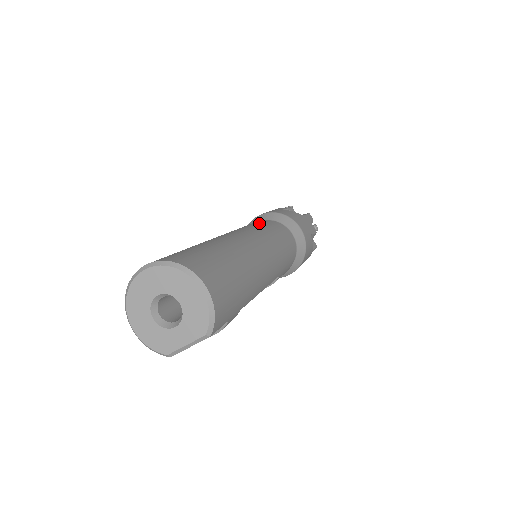
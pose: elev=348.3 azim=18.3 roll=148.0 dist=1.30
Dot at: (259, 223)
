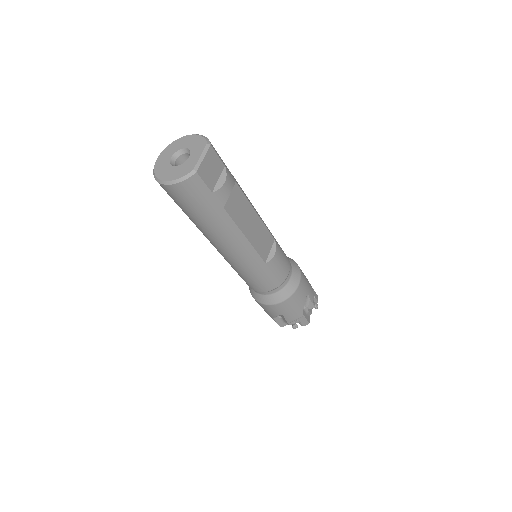
Dot at: occluded
